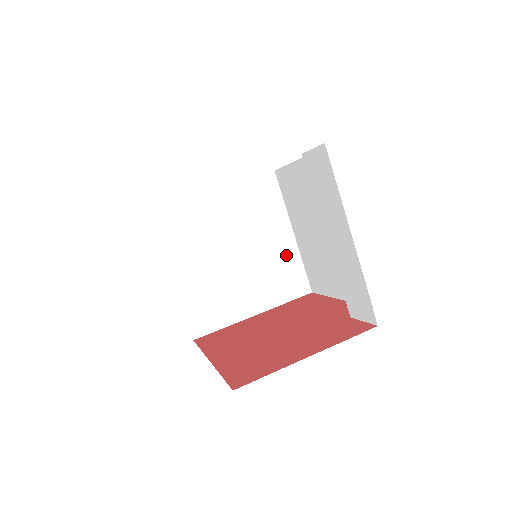
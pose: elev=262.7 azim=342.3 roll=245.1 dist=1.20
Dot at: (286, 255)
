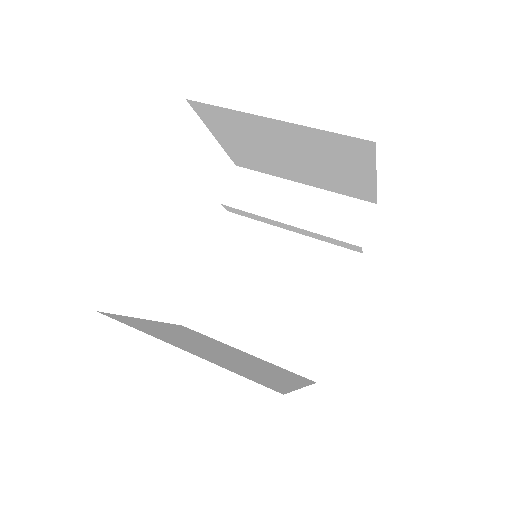
Dot at: (261, 361)
